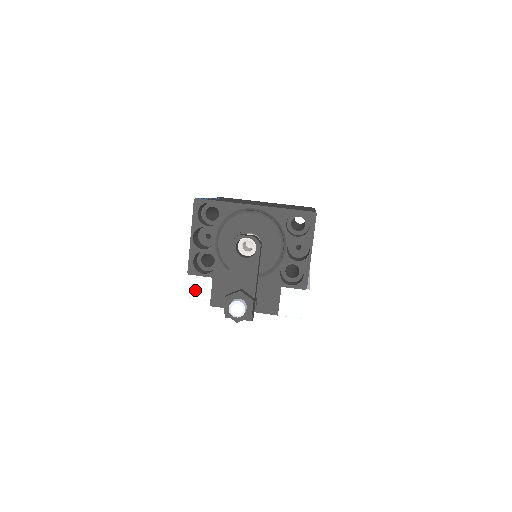
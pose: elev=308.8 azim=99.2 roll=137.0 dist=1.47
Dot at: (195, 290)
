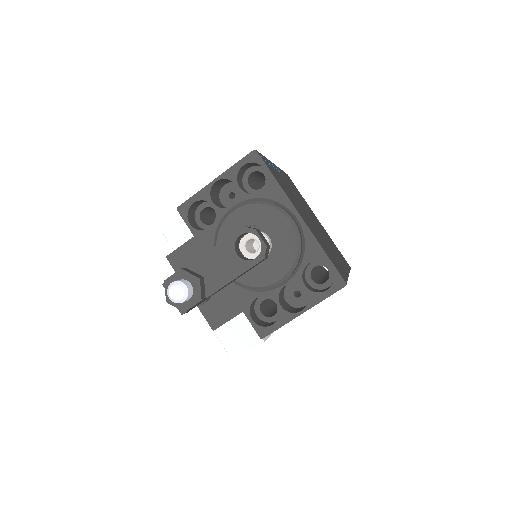
Dot at: (171, 228)
